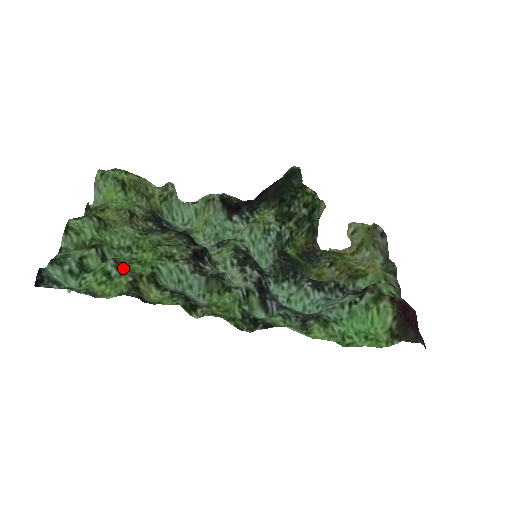
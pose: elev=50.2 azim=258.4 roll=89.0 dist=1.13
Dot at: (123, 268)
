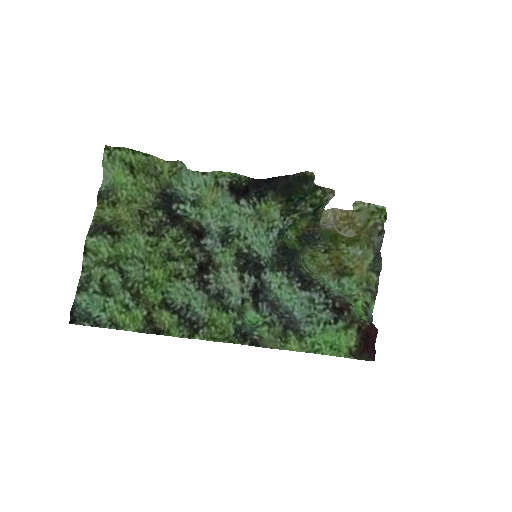
Dot at: (138, 300)
